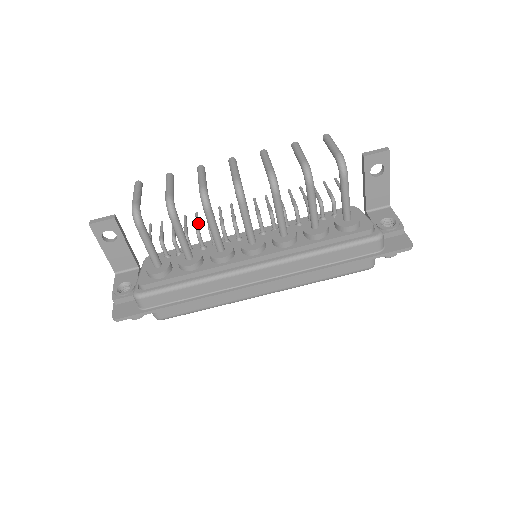
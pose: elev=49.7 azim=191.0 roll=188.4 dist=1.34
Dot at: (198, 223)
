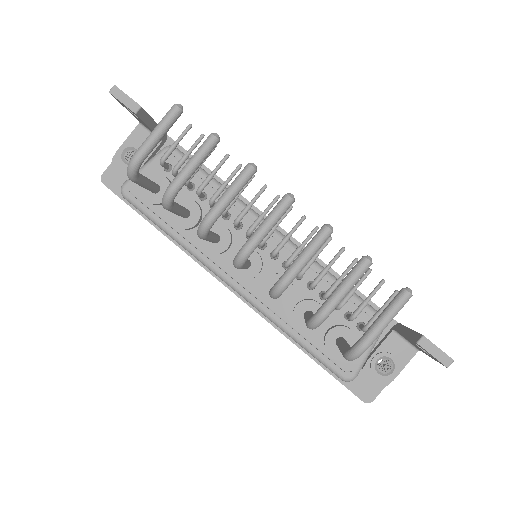
Dot at: (223, 188)
